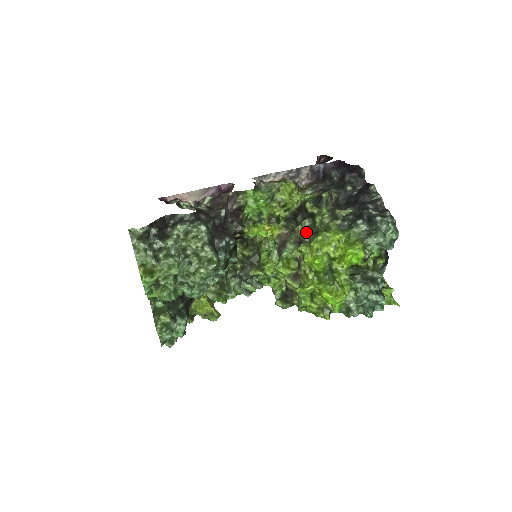
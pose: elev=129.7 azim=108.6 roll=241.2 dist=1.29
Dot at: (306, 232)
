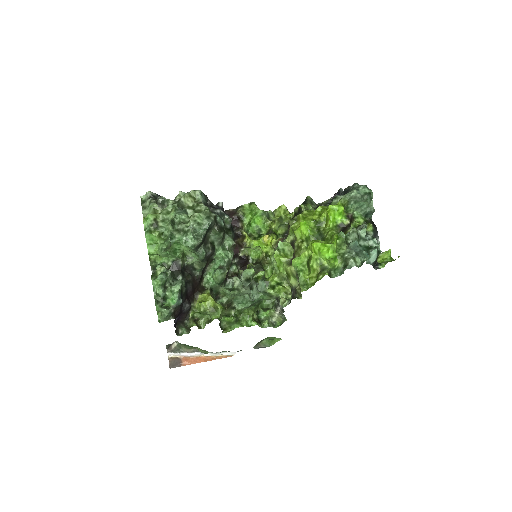
Dot at: occluded
